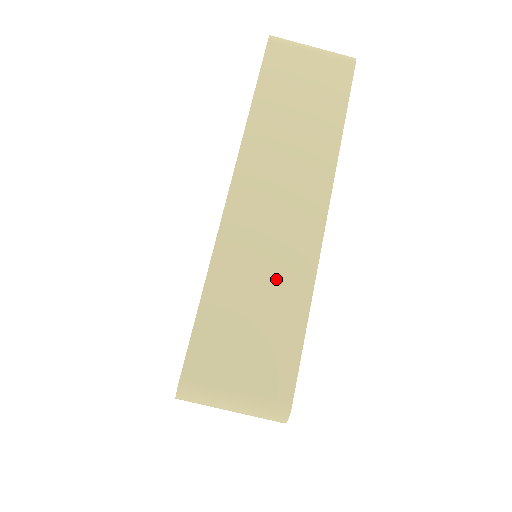
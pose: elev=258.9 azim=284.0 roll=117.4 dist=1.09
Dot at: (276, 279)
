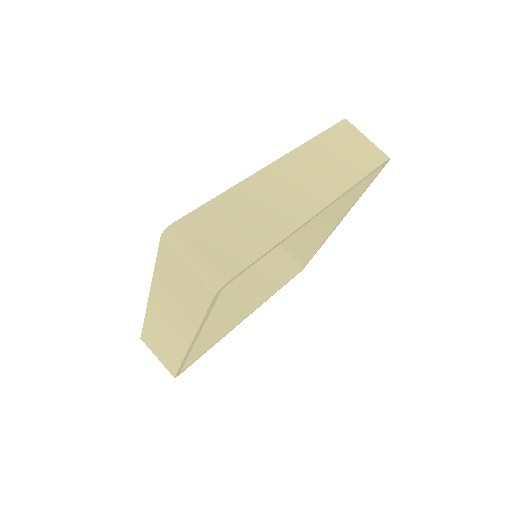
Dot at: (266, 218)
